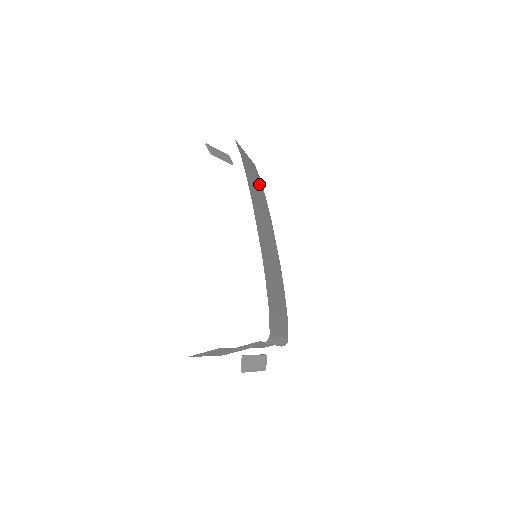
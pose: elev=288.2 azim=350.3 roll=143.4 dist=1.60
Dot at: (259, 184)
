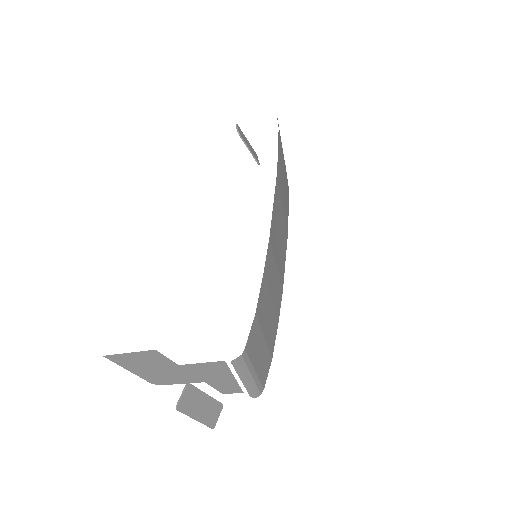
Dot at: (286, 184)
